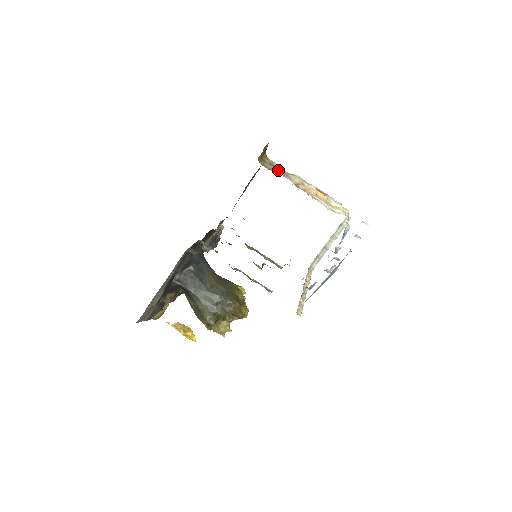
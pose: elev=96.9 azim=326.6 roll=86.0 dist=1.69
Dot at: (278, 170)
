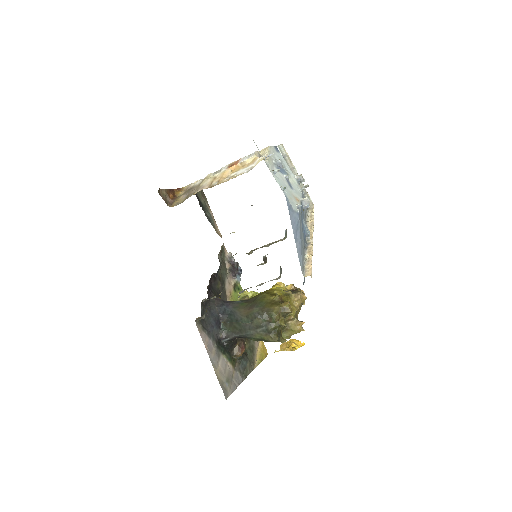
Dot at: (192, 191)
